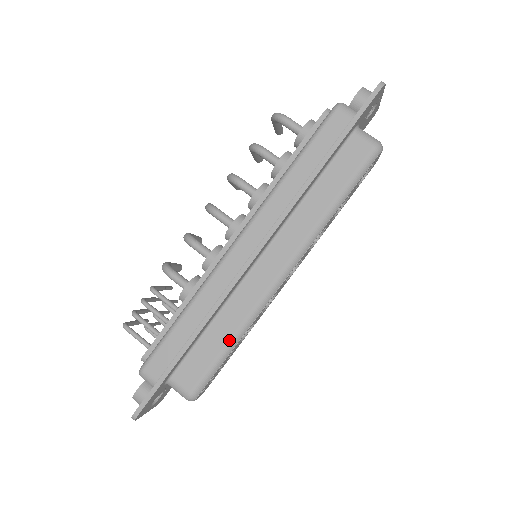
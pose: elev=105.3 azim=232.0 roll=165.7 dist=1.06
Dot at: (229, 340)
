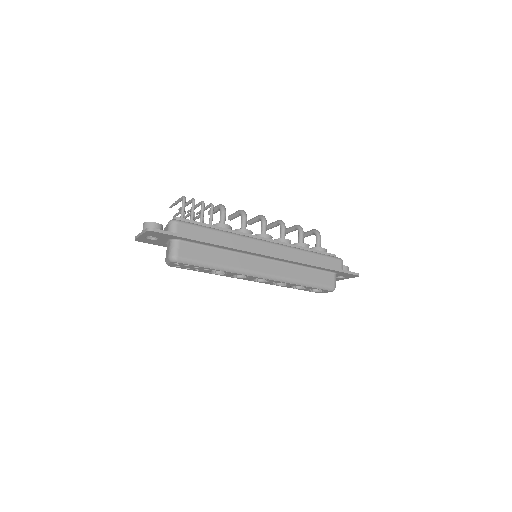
Dot at: (218, 264)
